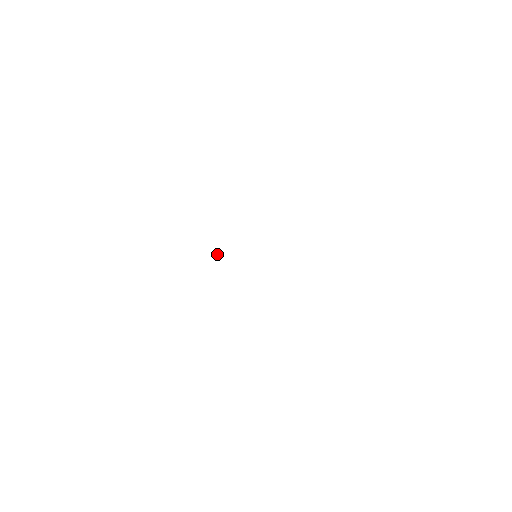
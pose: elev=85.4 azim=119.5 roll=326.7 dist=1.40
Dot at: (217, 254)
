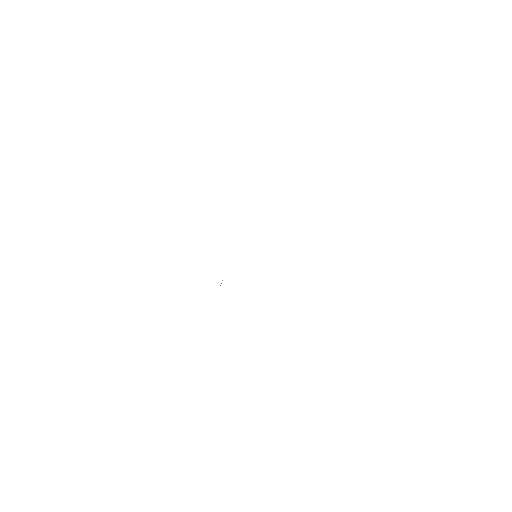
Dot at: occluded
